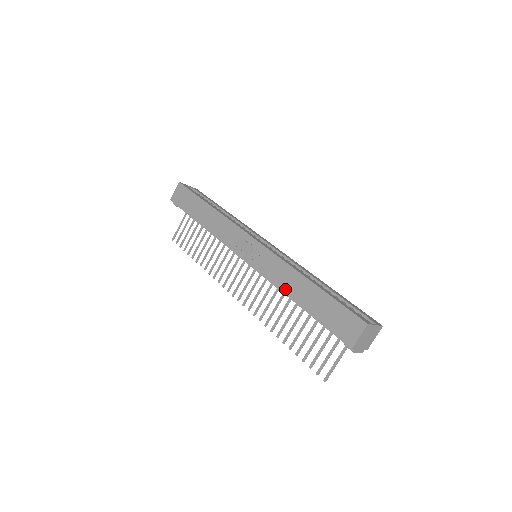
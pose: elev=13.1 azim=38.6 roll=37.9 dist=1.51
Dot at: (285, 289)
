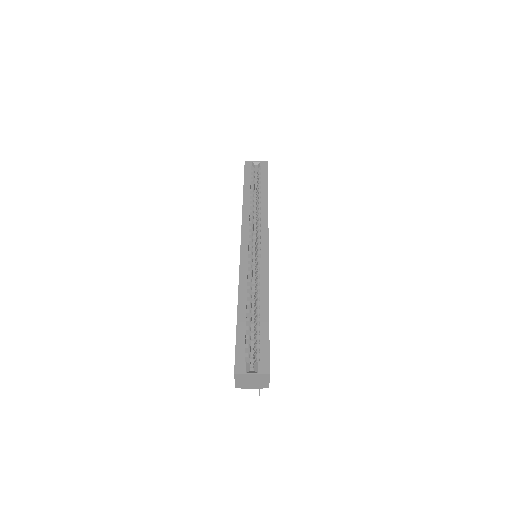
Dot at: occluded
